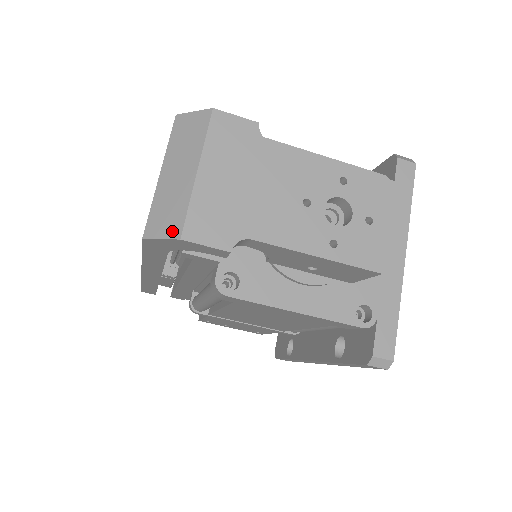
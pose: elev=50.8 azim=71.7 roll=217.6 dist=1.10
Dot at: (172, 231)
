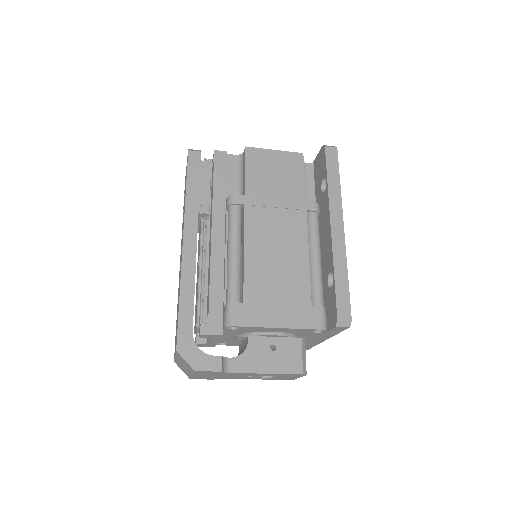
Dot at: (186, 374)
